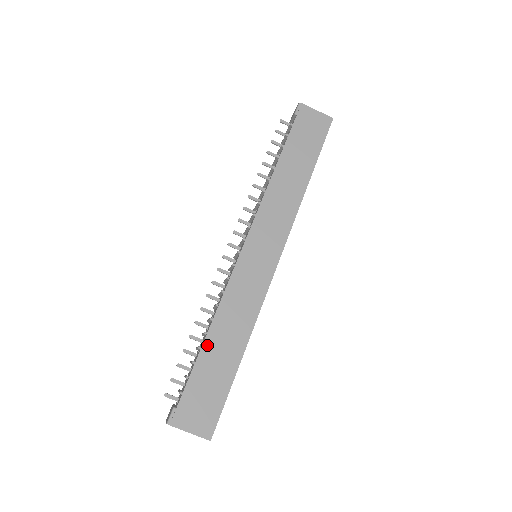
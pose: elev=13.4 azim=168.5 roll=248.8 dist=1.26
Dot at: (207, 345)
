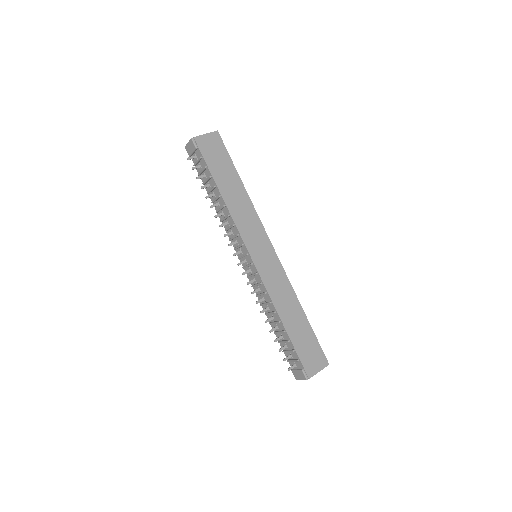
Dot at: (287, 326)
